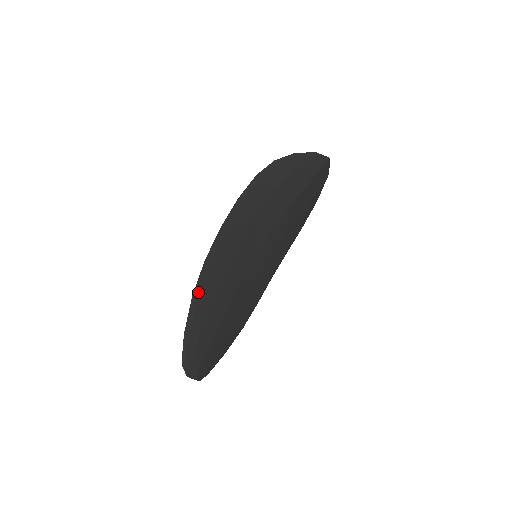
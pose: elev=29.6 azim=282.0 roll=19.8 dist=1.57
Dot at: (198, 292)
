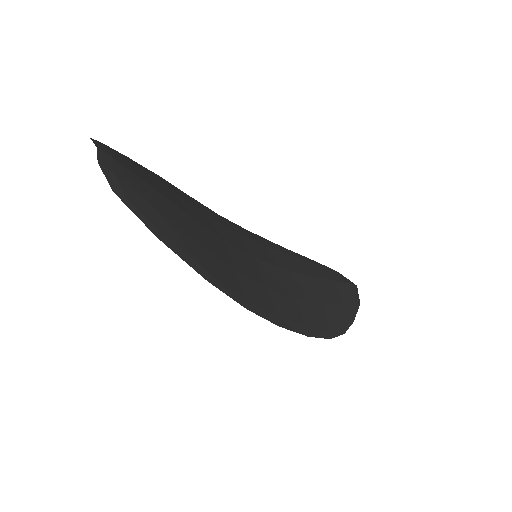
Dot at: (169, 183)
